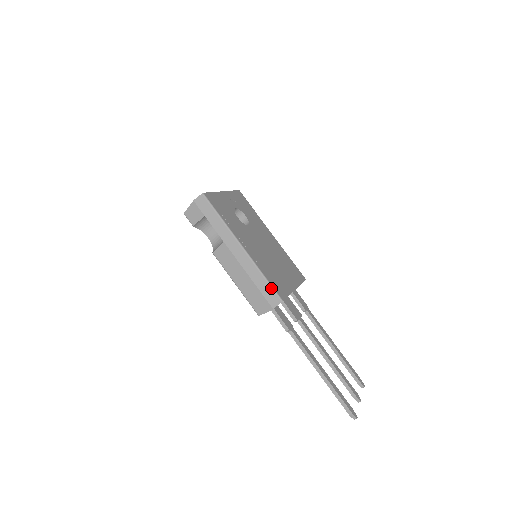
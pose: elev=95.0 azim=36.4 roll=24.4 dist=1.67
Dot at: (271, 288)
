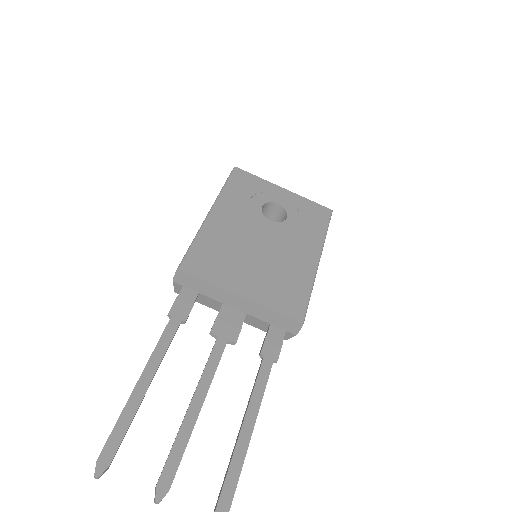
Dot at: (186, 253)
